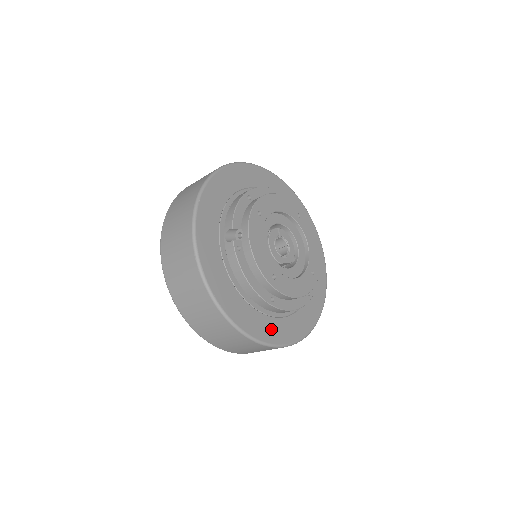
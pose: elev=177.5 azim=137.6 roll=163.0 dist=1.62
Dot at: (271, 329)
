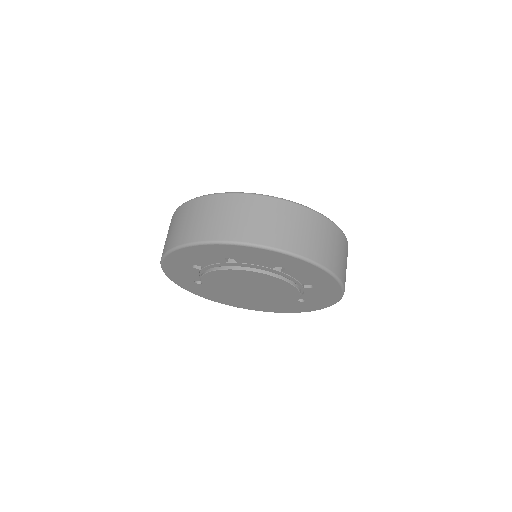
Dot at: occluded
